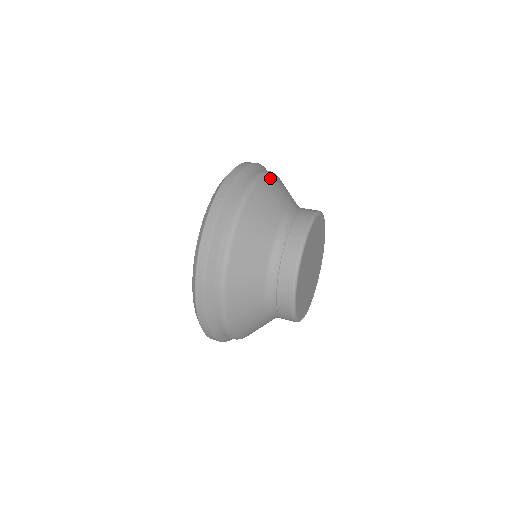
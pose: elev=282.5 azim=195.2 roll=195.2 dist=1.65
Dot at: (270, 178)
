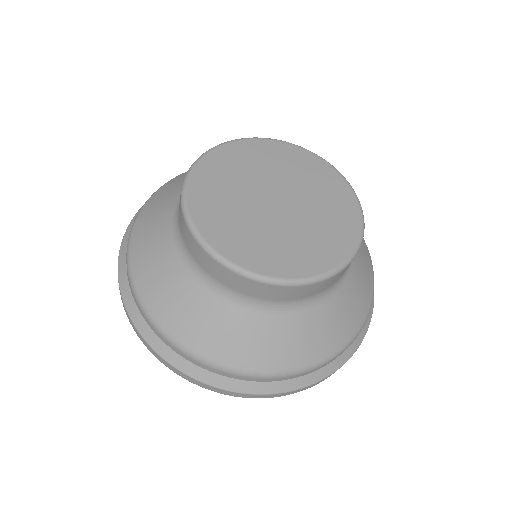
Dot at: occluded
